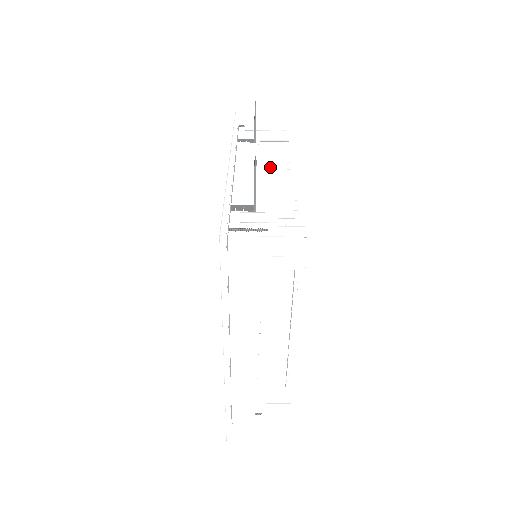
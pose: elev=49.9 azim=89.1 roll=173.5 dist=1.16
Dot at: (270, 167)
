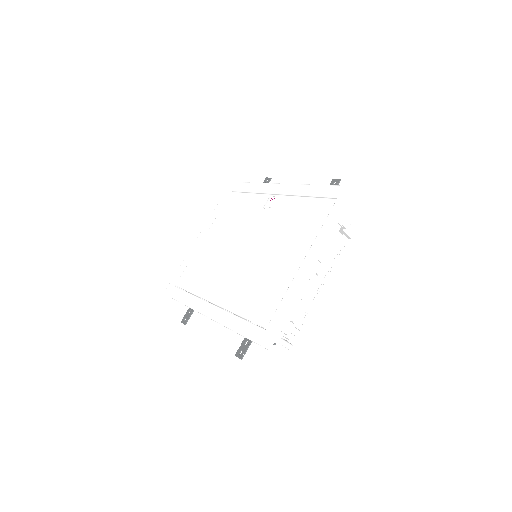
Dot at: occluded
